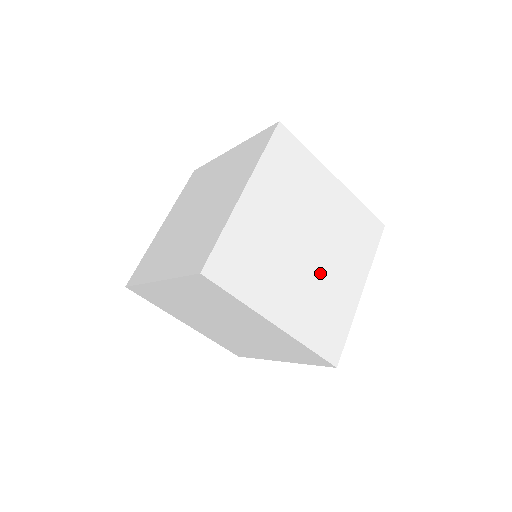
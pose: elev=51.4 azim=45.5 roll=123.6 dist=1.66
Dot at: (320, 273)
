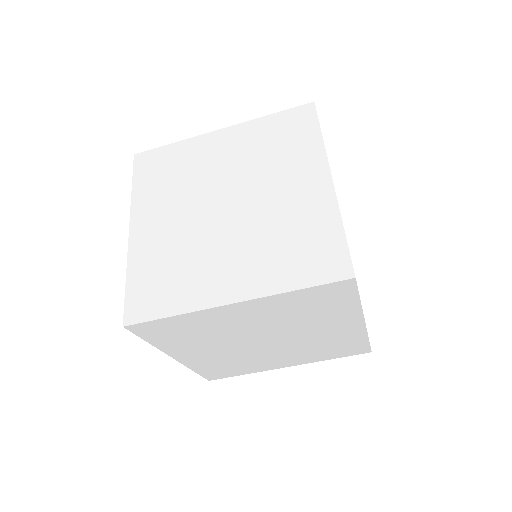
Dot at: occluded
